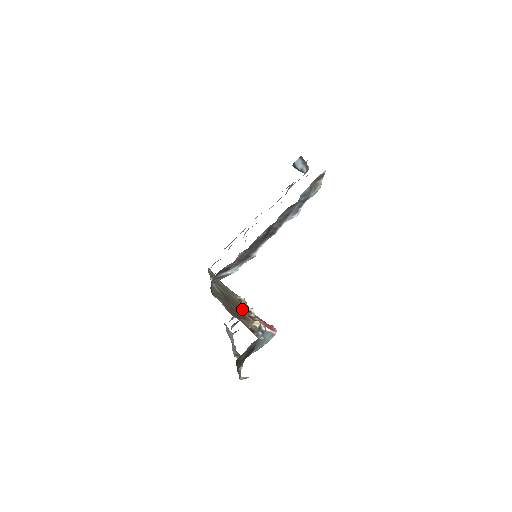
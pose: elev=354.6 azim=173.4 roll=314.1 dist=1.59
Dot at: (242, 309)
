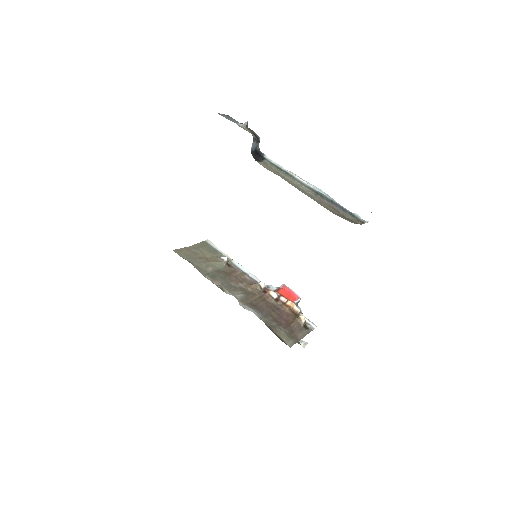
Dot at: (261, 293)
